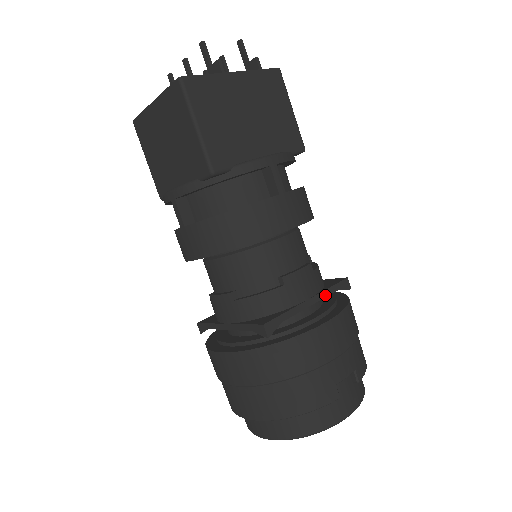
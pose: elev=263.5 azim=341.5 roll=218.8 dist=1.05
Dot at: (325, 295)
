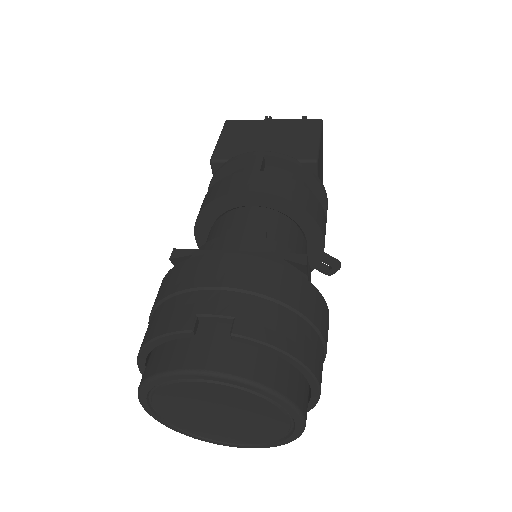
Dot at: (262, 256)
